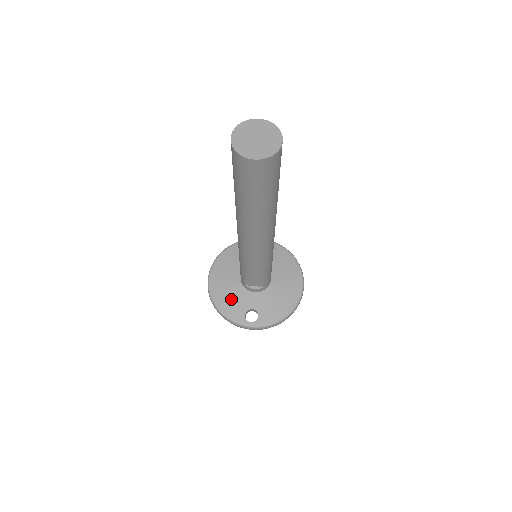
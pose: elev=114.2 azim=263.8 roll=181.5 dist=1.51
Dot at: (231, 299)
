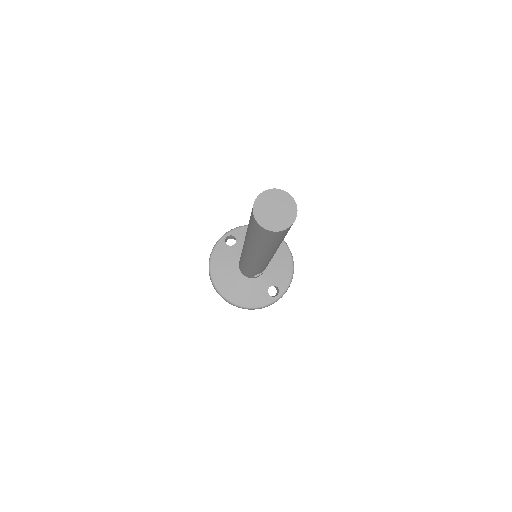
Dot at: (251, 294)
